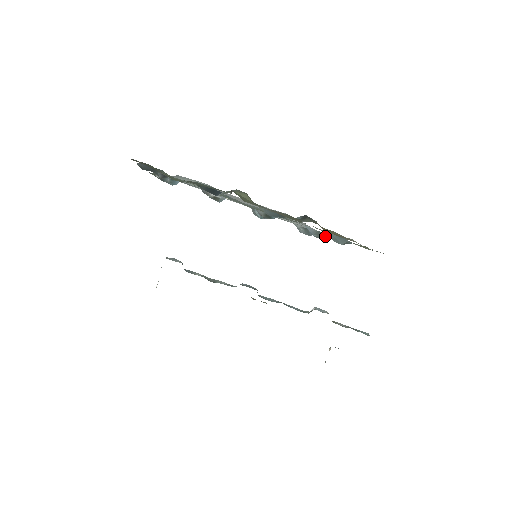
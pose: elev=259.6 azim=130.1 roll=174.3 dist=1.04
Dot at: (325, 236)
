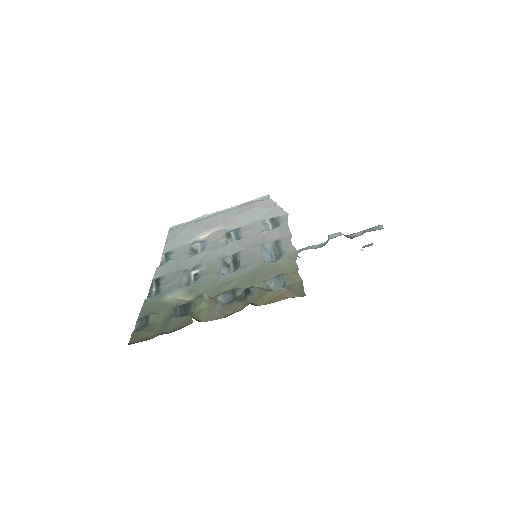
Dot at: (280, 249)
